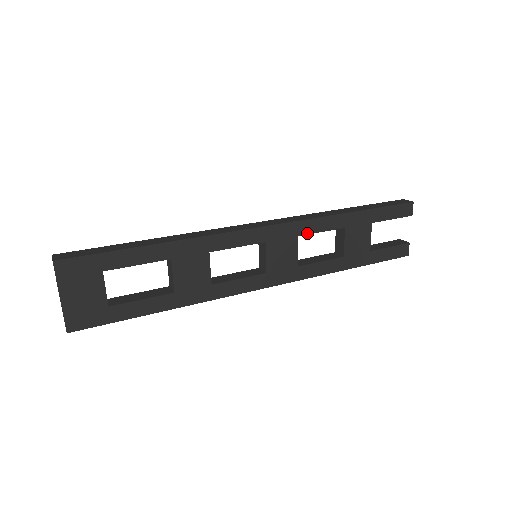
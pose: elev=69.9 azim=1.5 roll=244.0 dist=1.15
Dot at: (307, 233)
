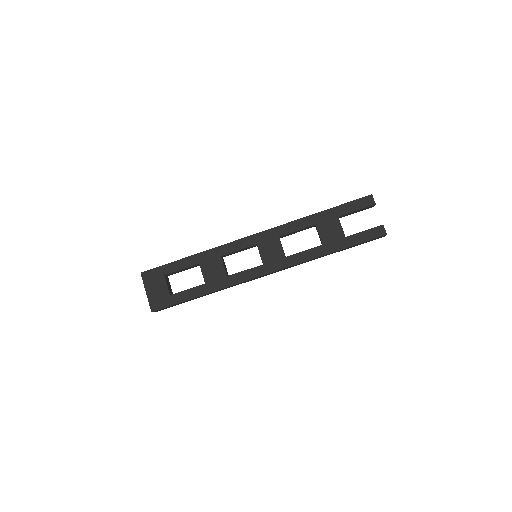
Dot at: (286, 233)
